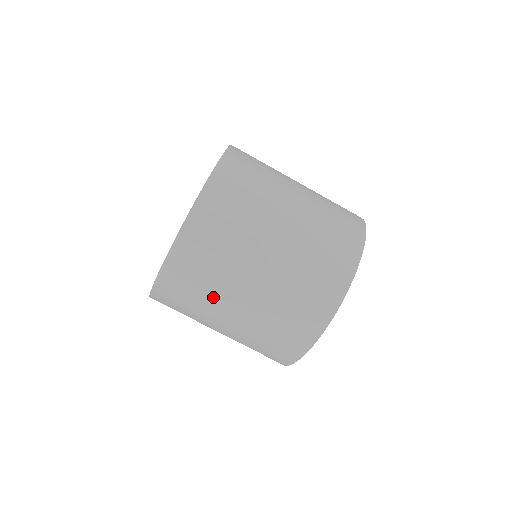
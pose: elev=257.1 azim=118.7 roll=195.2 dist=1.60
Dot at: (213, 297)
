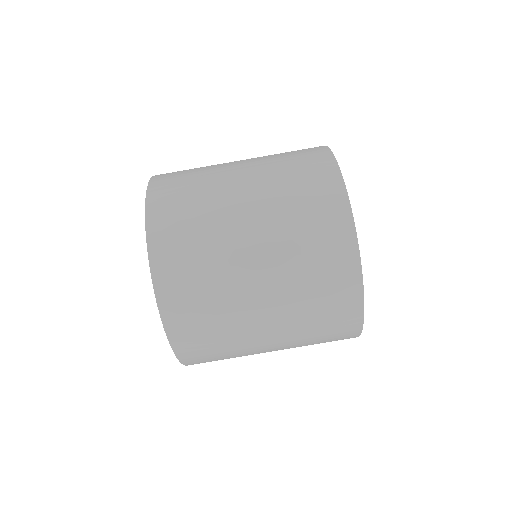
Dot at: occluded
